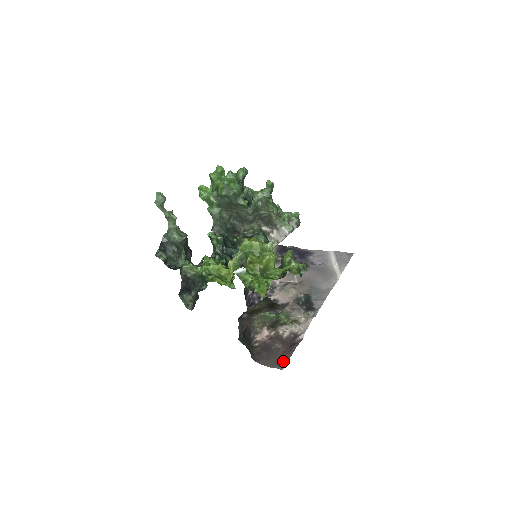
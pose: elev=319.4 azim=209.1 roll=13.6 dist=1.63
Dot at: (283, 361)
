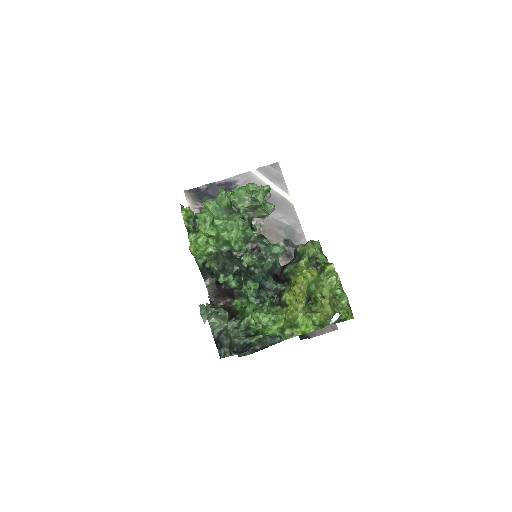
Dot at: occluded
